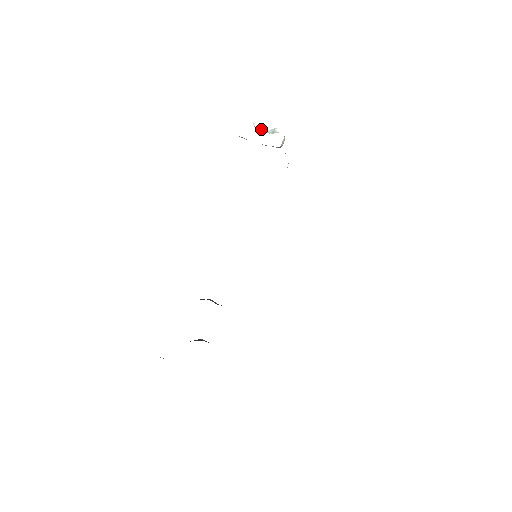
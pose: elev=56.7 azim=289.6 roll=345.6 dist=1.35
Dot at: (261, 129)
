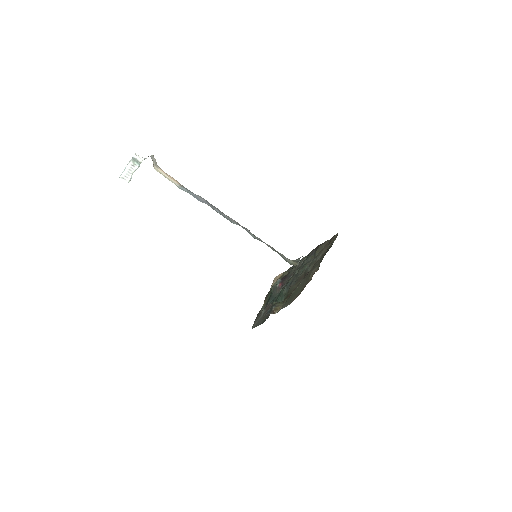
Dot at: (130, 173)
